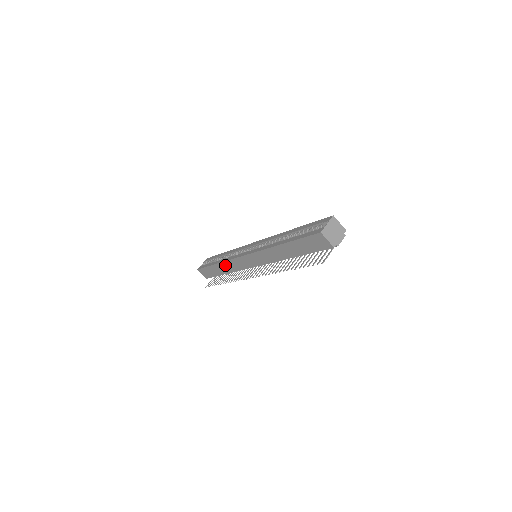
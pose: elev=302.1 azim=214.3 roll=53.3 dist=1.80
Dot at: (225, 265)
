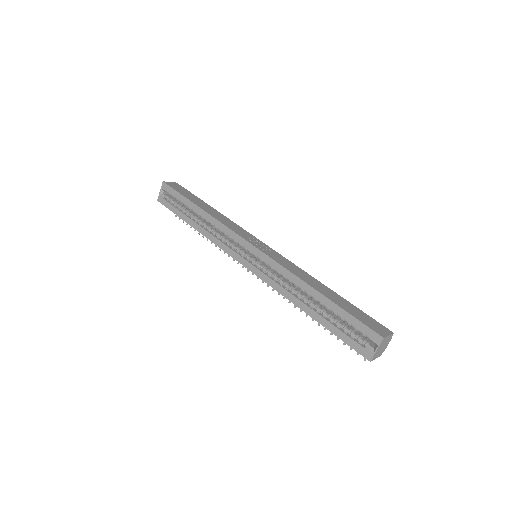
Dot at: occluded
